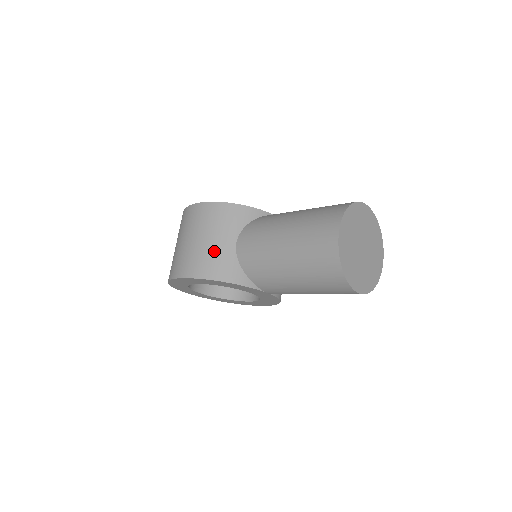
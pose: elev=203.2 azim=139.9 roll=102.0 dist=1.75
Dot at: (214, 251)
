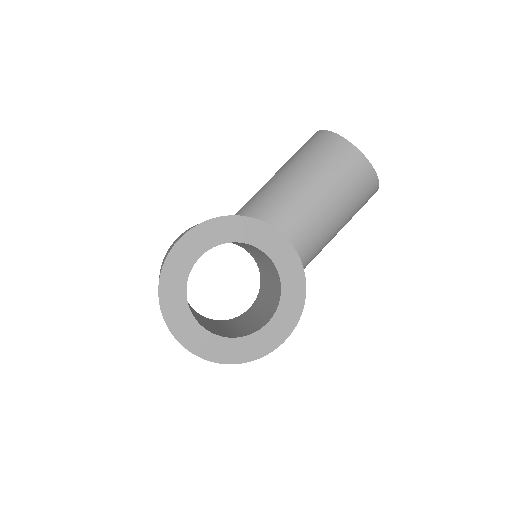
Dot at: occluded
